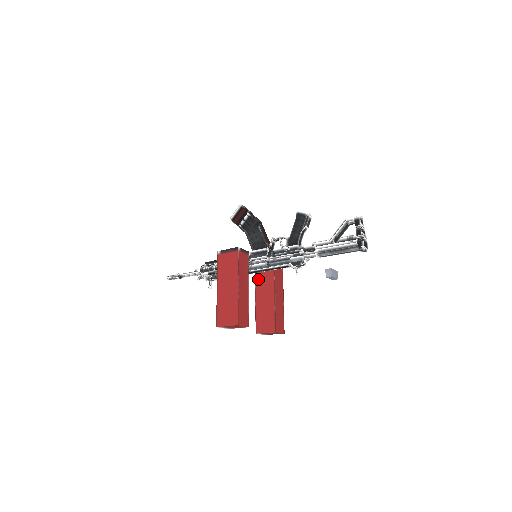
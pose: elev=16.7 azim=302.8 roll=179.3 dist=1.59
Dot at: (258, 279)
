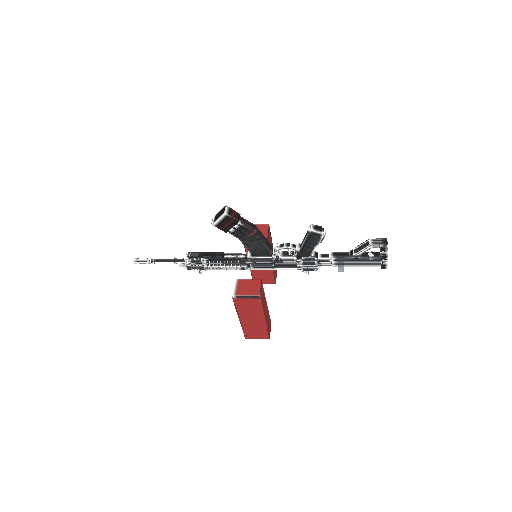
Dot at: occluded
